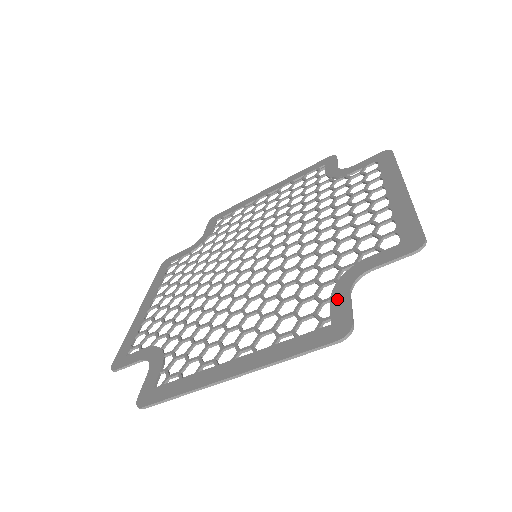
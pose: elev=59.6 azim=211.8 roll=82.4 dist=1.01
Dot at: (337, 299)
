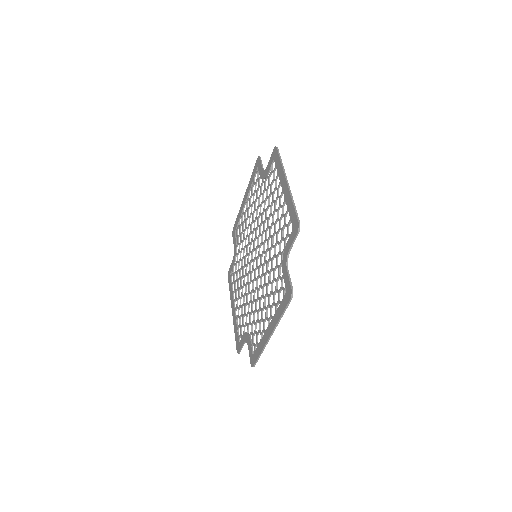
Dot at: (284, 275)
